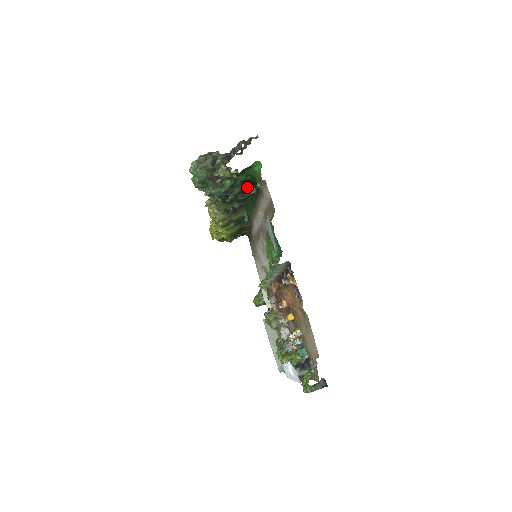
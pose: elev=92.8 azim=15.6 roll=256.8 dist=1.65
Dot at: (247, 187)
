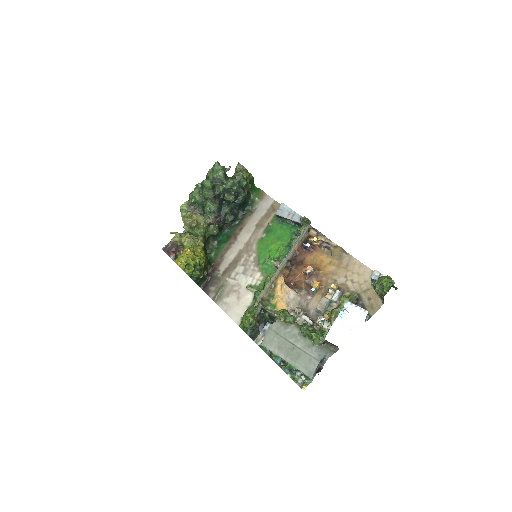
Dot at: (243, 204)
